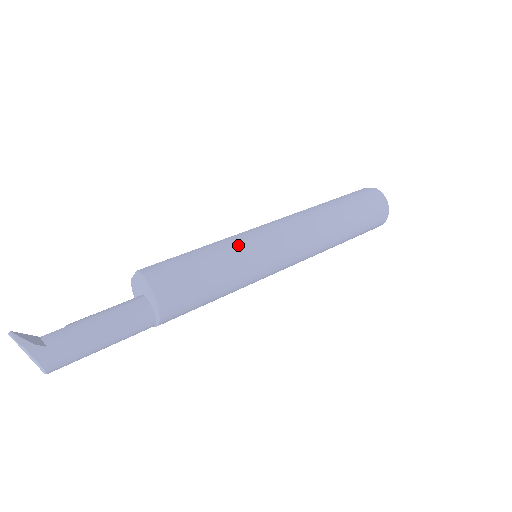
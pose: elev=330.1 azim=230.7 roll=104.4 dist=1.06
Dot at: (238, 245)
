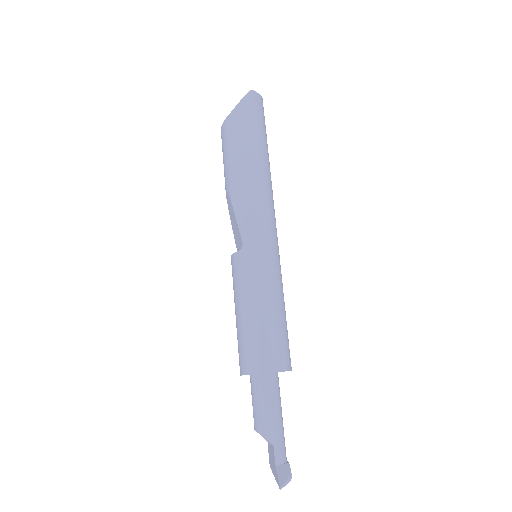
Dot at: (276, 276)
